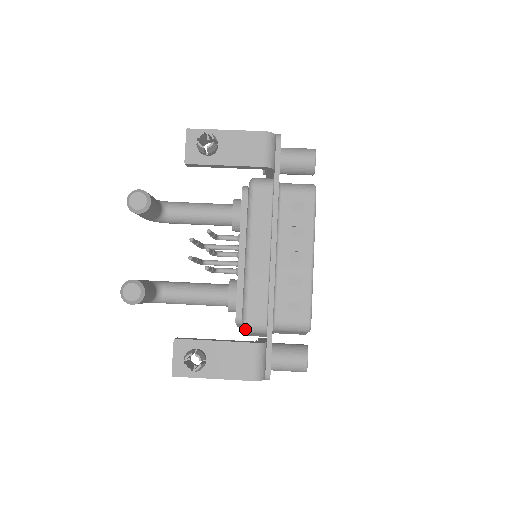
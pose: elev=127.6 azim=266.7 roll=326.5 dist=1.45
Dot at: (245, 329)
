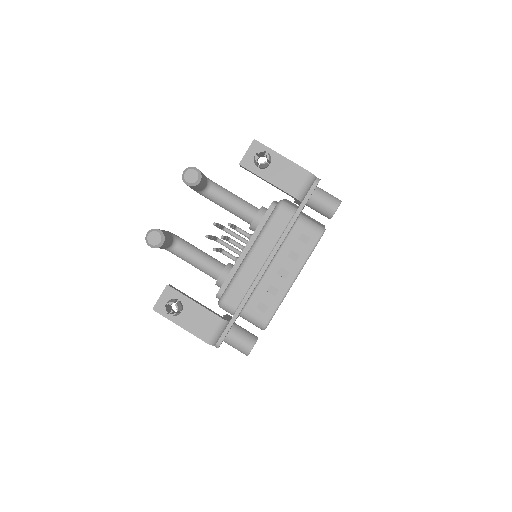
Dot at: (220, 304)
